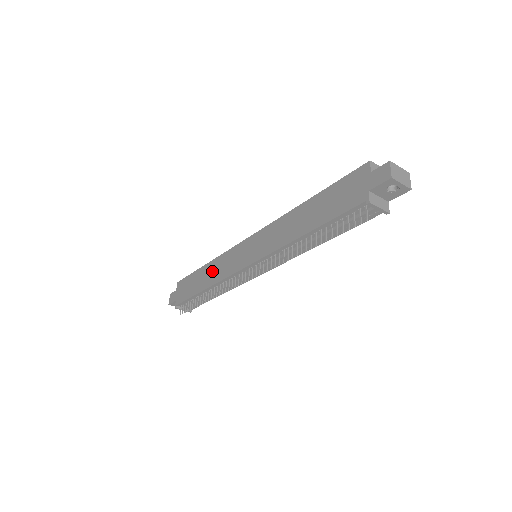
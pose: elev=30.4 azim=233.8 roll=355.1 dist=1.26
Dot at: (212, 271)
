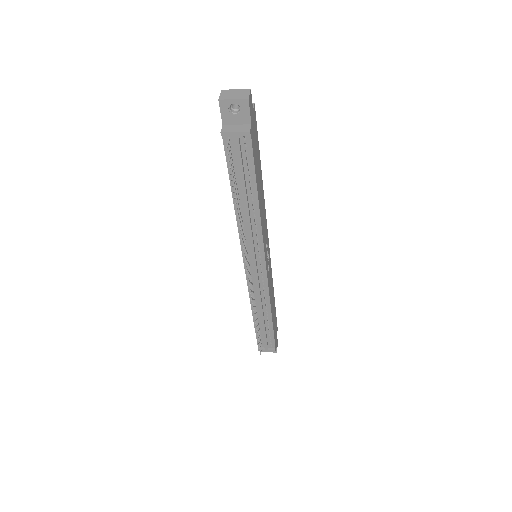
Dot at: occluded
